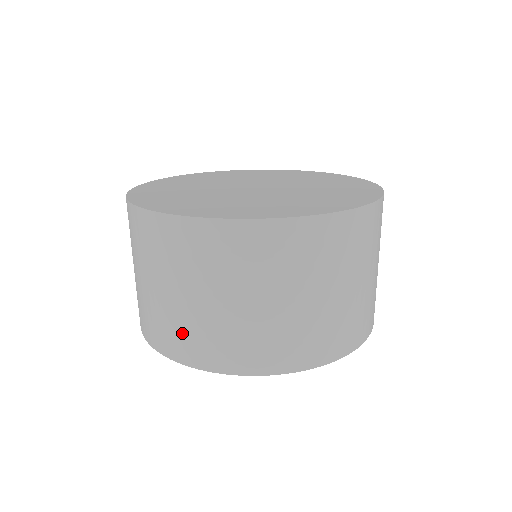
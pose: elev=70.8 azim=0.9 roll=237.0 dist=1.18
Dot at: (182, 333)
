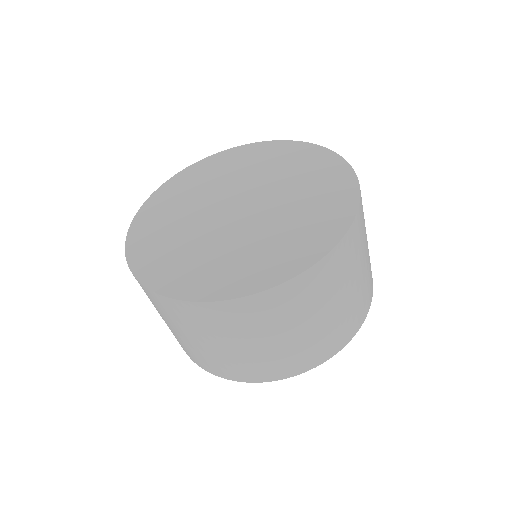
Dot at: (218, 364)
